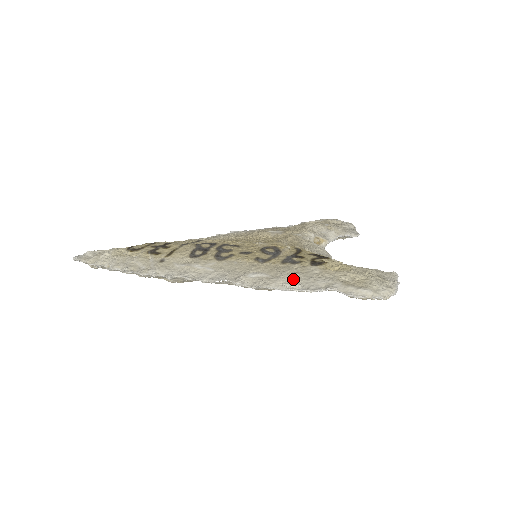
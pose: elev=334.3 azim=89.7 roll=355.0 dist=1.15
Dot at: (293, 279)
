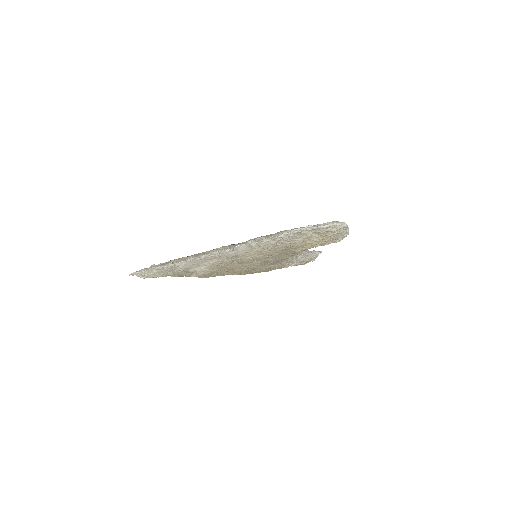
Dot at: (284, 231)
